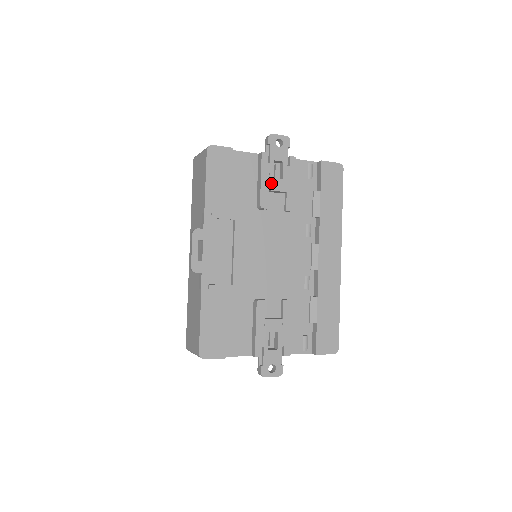
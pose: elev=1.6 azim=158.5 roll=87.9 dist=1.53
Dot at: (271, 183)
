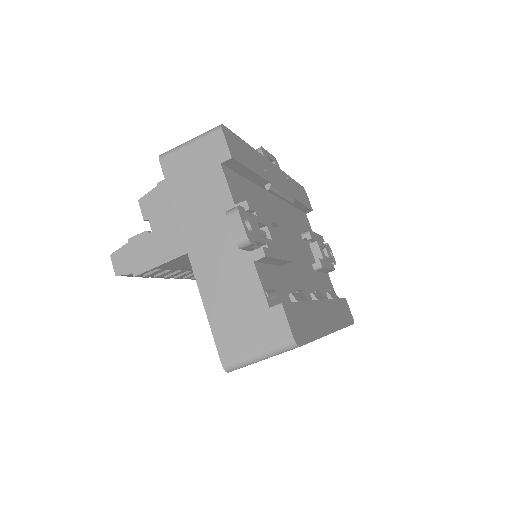
Dot at: (319, 243)
